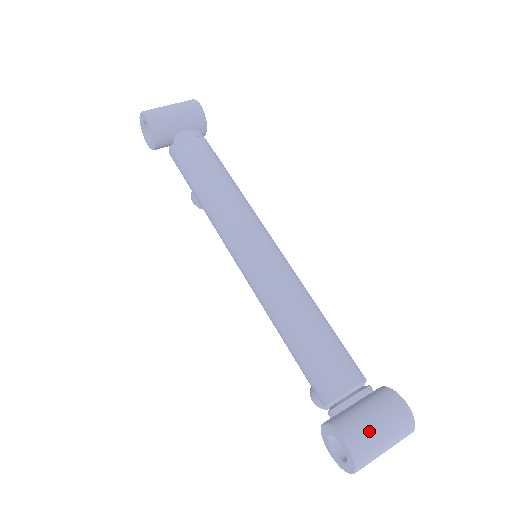
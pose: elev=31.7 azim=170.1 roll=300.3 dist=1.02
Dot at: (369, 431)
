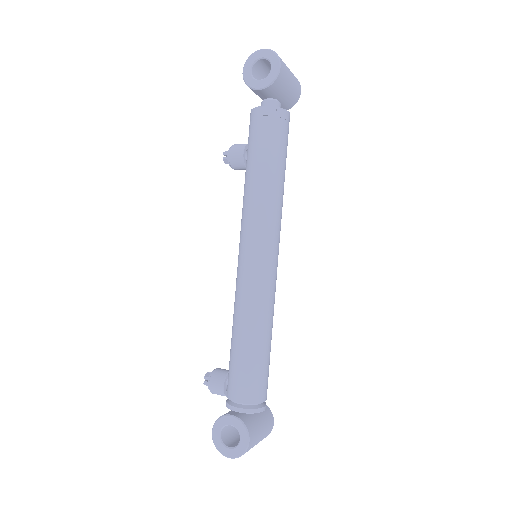
Dot at: (258, 436)
